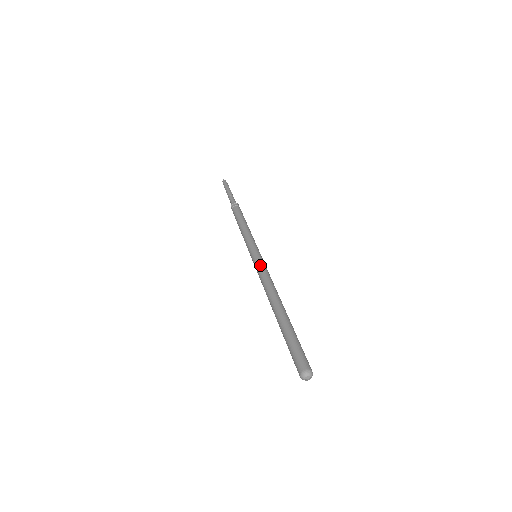
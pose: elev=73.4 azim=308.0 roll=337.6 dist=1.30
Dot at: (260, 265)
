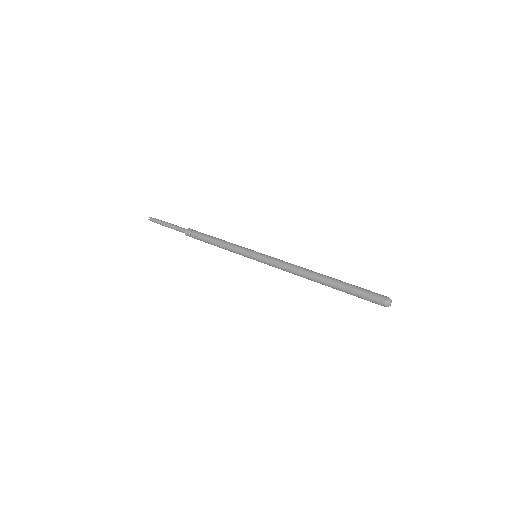
Dot at: (270, 263)
